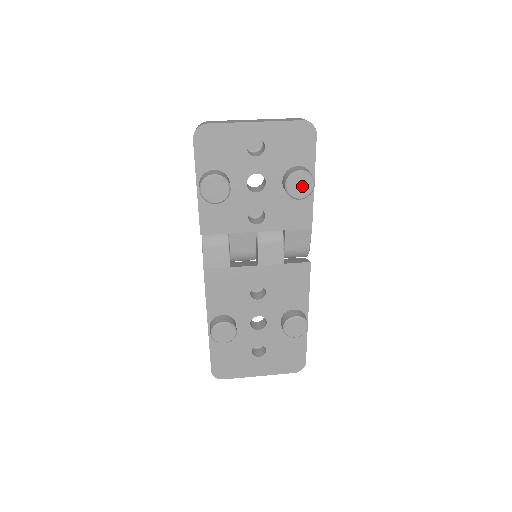
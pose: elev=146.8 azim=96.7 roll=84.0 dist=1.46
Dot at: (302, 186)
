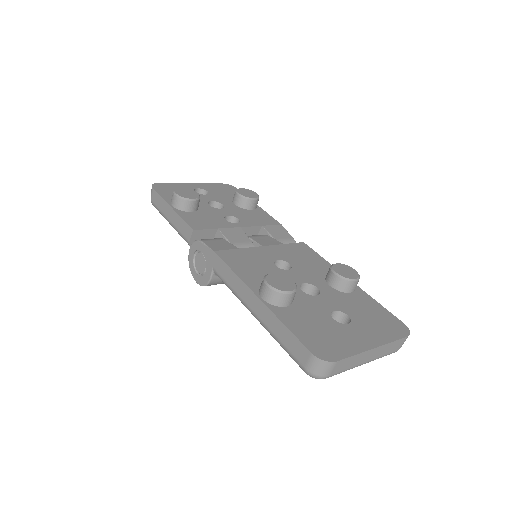
Dot at: (249, 193)
